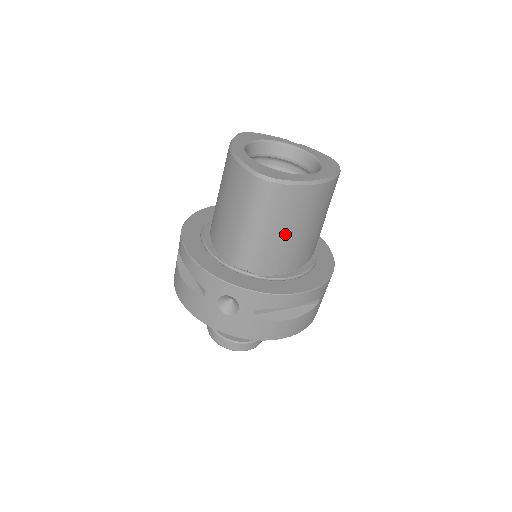
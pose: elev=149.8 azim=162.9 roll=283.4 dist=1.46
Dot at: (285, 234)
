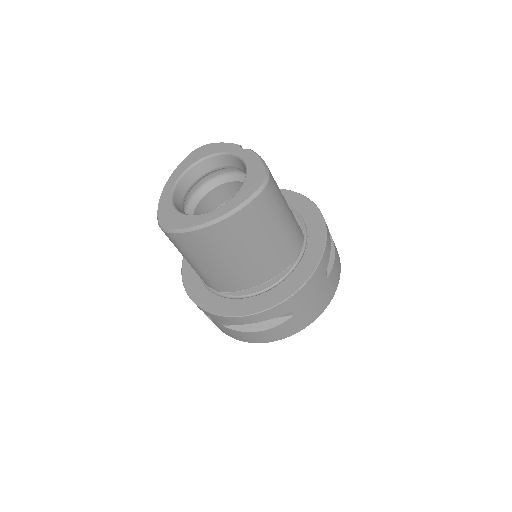
Dot at: (215, 265)
